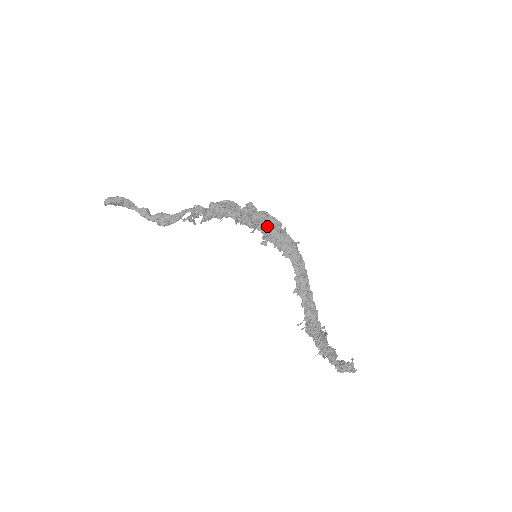
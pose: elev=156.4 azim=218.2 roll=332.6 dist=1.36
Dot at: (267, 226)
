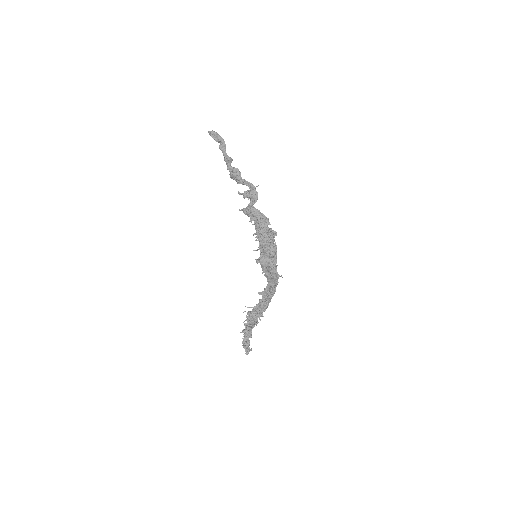
Dot at: (266, 256)
